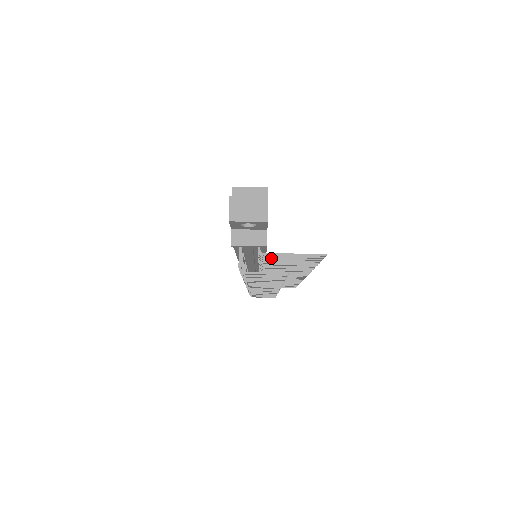
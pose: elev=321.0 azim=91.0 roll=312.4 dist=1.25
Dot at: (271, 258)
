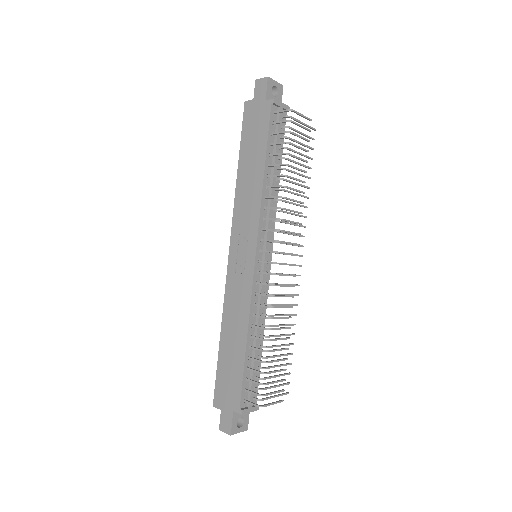
Dot at: (291, 139)
